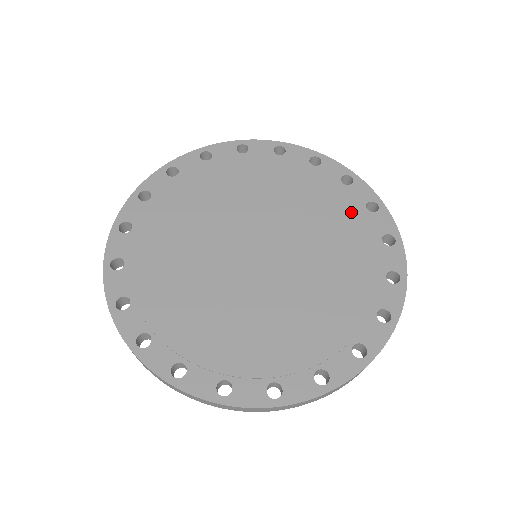
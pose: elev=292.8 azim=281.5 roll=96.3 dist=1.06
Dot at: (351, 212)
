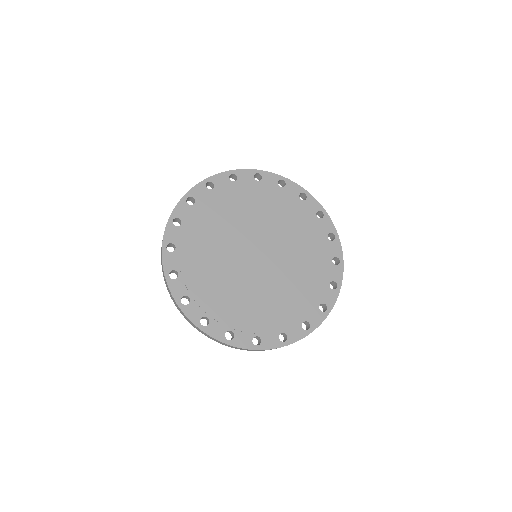
Dot at: (294, 205)
